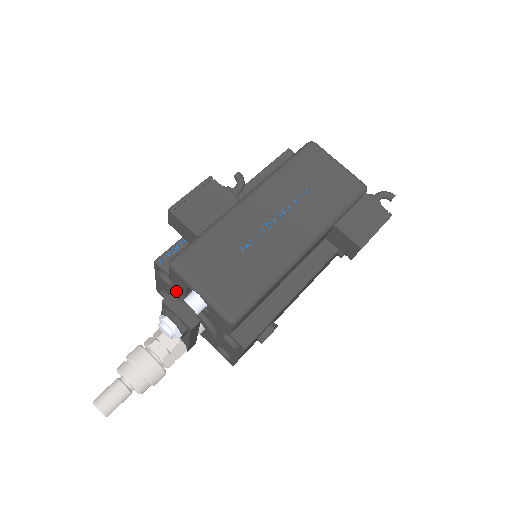
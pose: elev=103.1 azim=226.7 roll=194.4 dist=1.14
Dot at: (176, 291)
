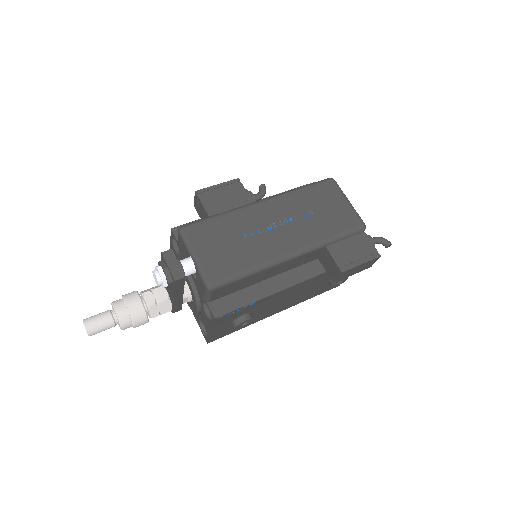
Dot at: occluded
